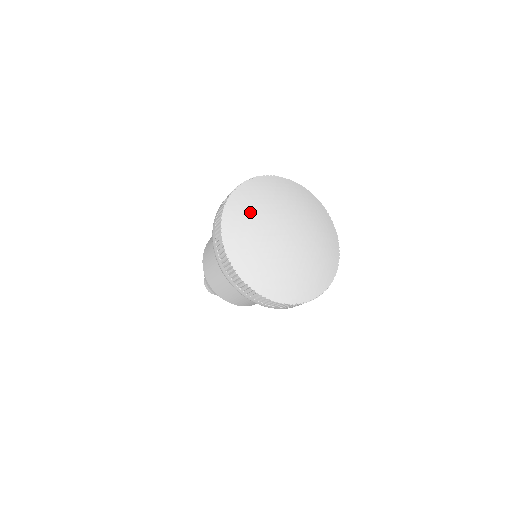
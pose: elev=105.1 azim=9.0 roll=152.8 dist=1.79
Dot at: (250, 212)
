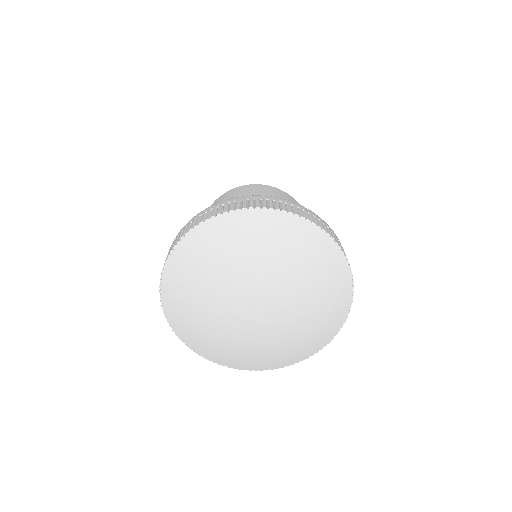
Dot at: (194, 287)
